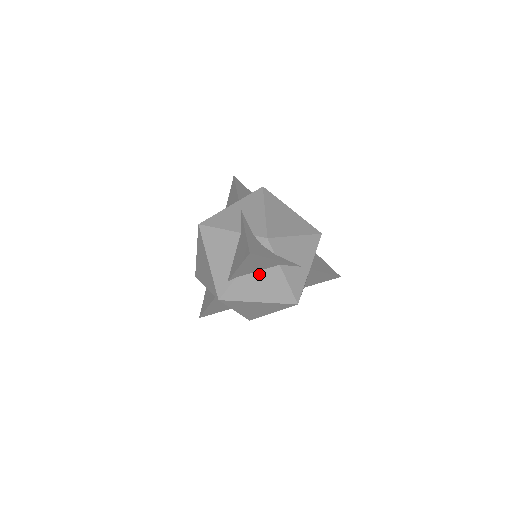
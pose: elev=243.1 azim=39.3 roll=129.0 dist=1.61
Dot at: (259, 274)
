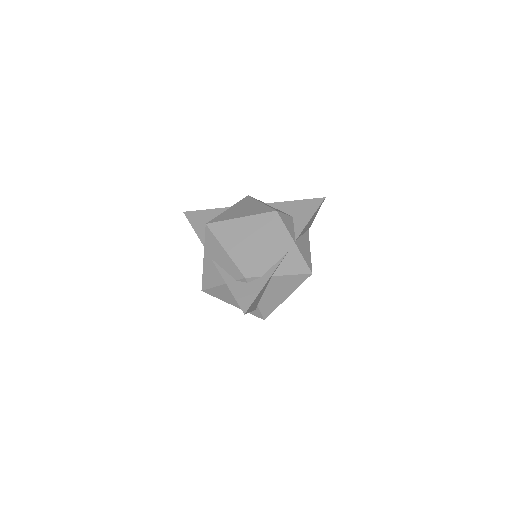
Dot at: (267, 291)
